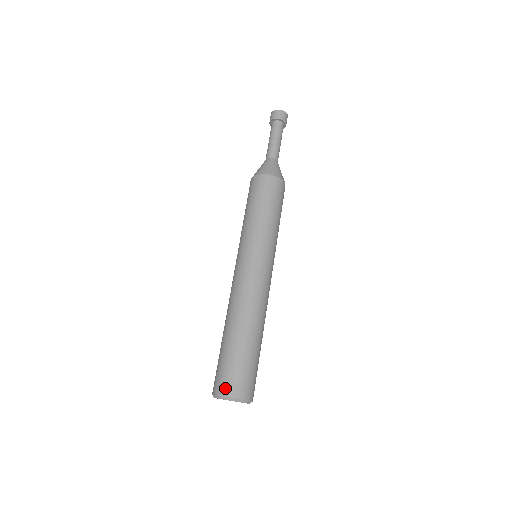
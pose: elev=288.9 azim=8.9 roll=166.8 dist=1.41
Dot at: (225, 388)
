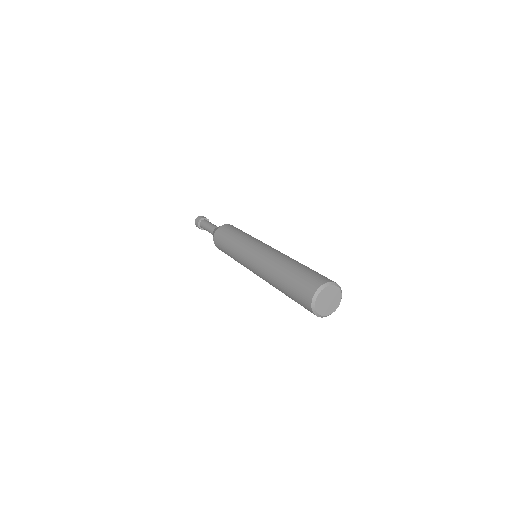
Dot at: (328, 279)
